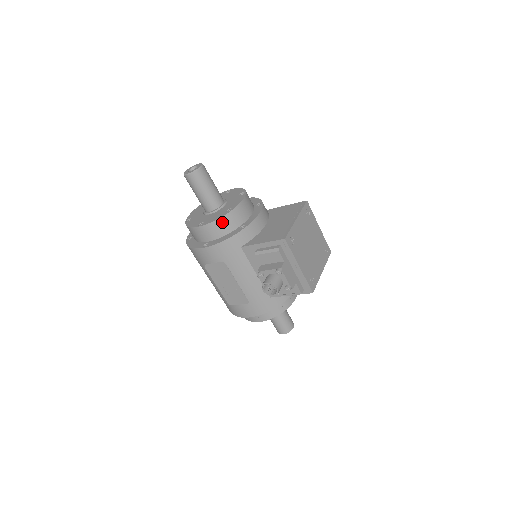
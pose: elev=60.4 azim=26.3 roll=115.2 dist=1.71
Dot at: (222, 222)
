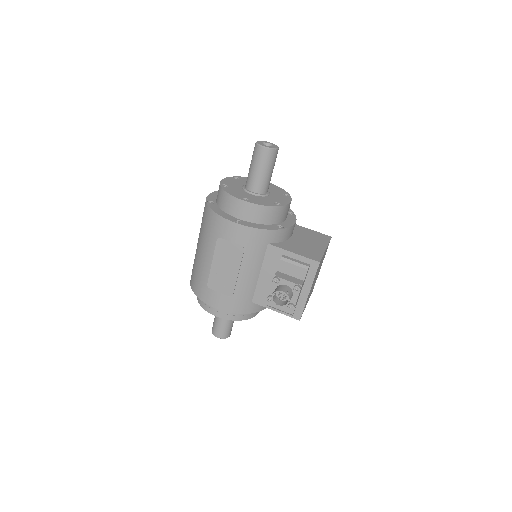
Dot at: (268, 211)
